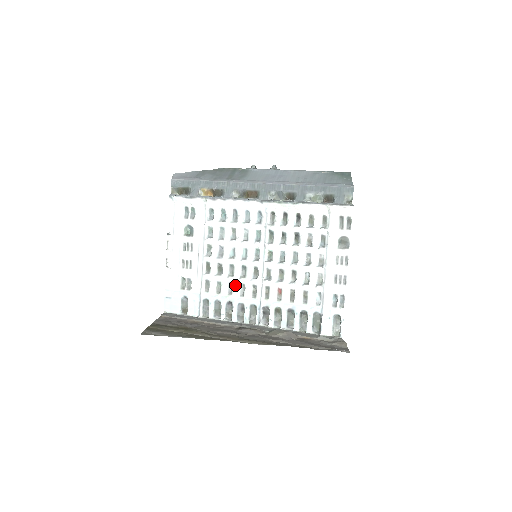
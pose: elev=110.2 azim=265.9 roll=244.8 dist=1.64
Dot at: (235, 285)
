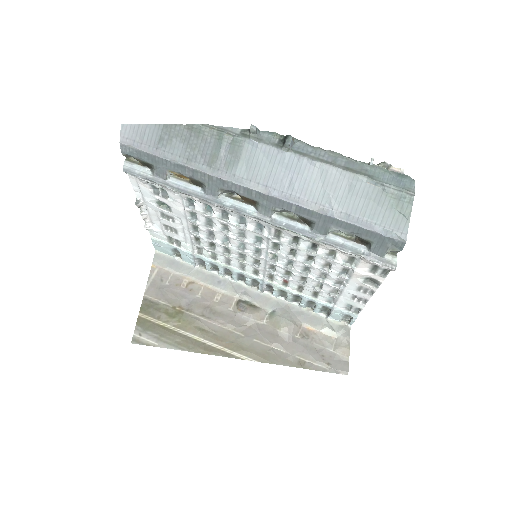
Dot at: (233, 261)
